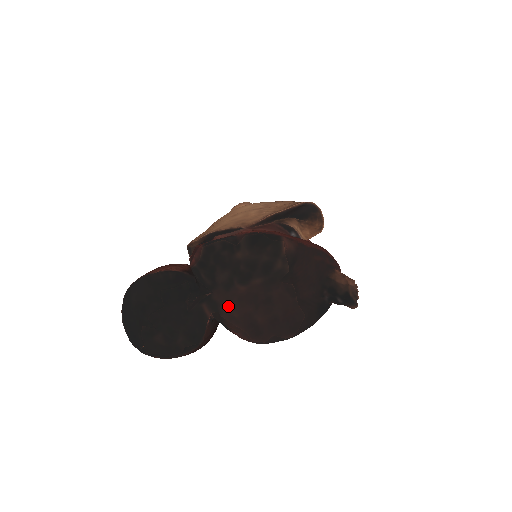
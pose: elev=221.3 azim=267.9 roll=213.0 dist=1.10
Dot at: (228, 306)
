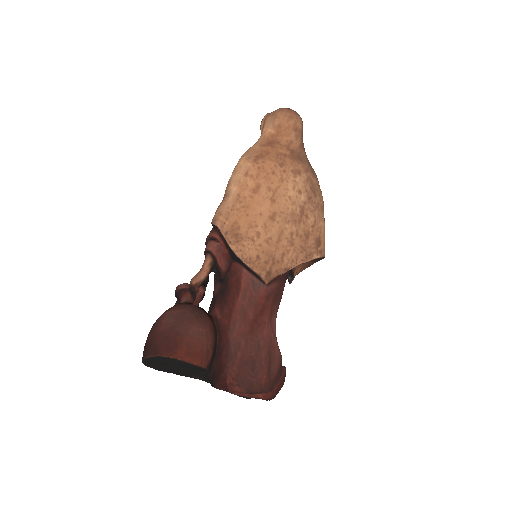
Dot at: occluded
